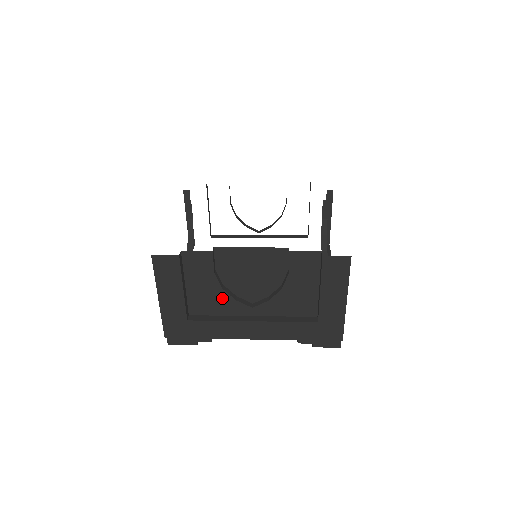
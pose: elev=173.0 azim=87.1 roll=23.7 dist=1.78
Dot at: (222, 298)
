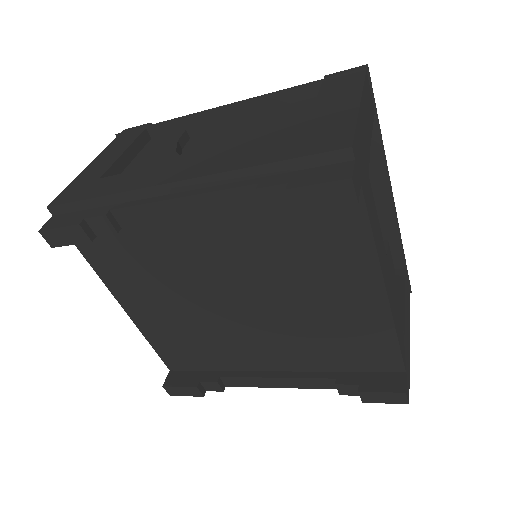
Dot at: (168, 161)
